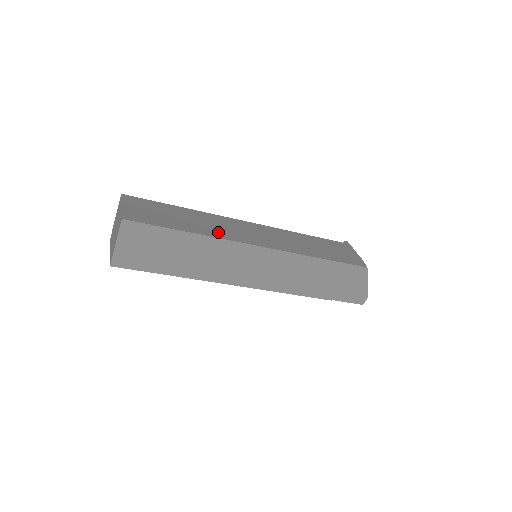
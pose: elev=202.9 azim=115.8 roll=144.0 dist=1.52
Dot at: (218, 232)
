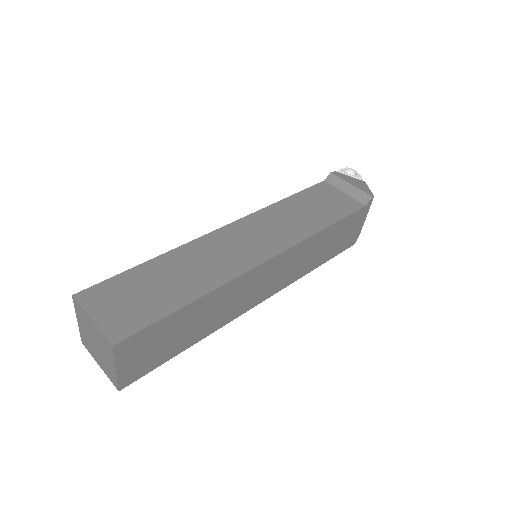
Dot at: (225, 317)
